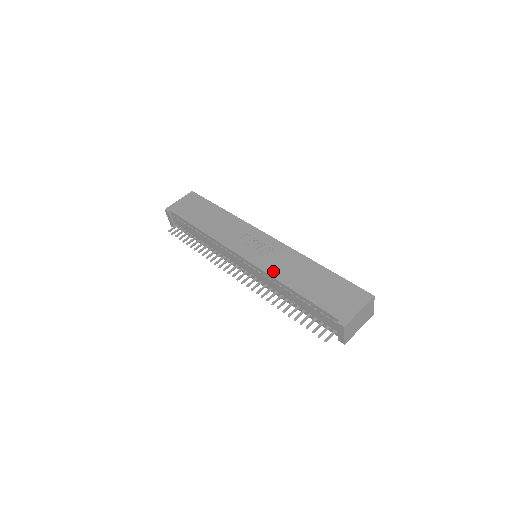
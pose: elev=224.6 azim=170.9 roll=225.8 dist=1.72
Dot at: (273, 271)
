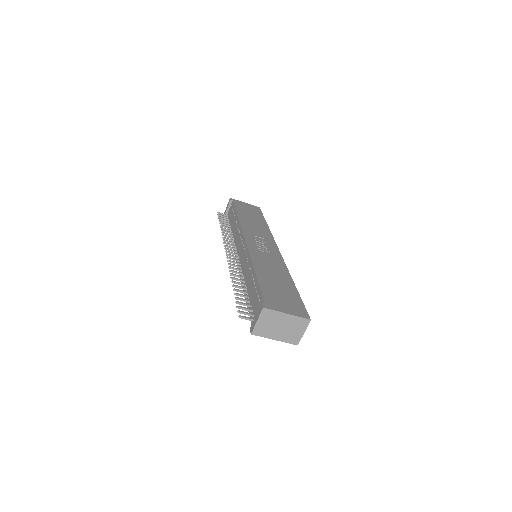
Dot at: (256, 258)
